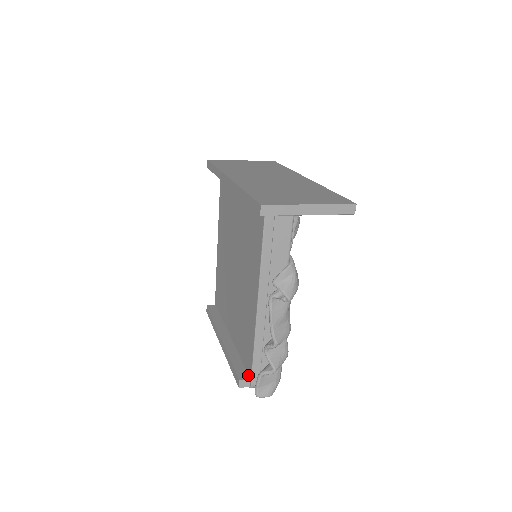
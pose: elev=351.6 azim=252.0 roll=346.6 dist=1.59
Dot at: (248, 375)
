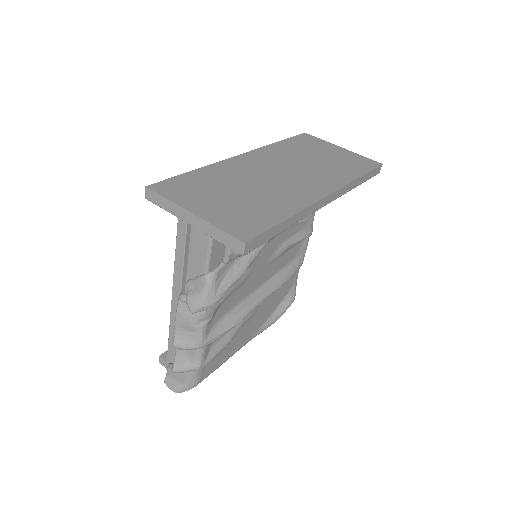
Dot at: occluded
